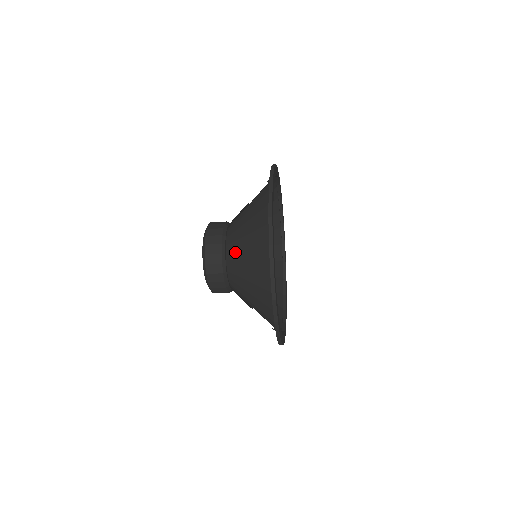
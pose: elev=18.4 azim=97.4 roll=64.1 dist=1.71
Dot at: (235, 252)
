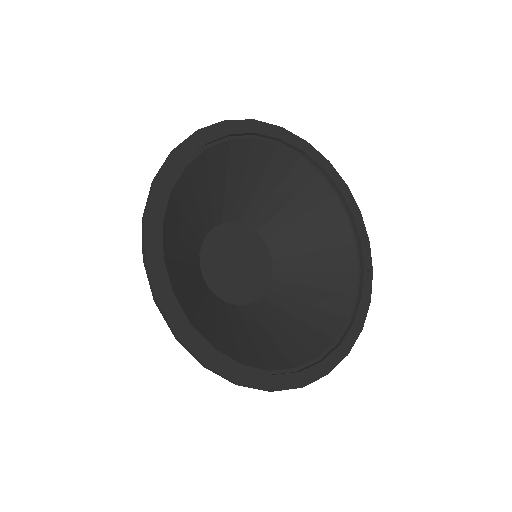
Dot at: (204, 295)
